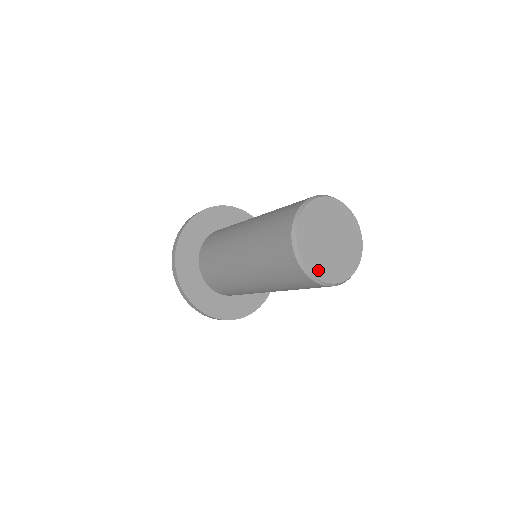
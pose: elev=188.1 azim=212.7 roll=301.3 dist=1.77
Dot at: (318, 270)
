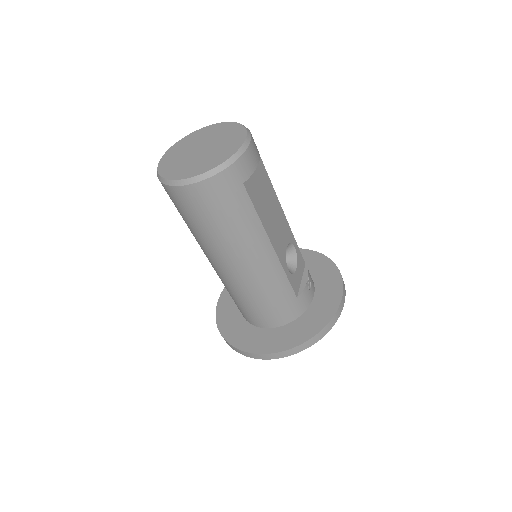
Dot at: (188, 174)
